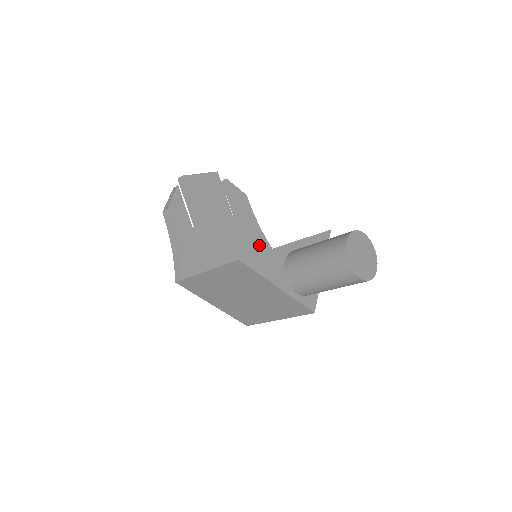
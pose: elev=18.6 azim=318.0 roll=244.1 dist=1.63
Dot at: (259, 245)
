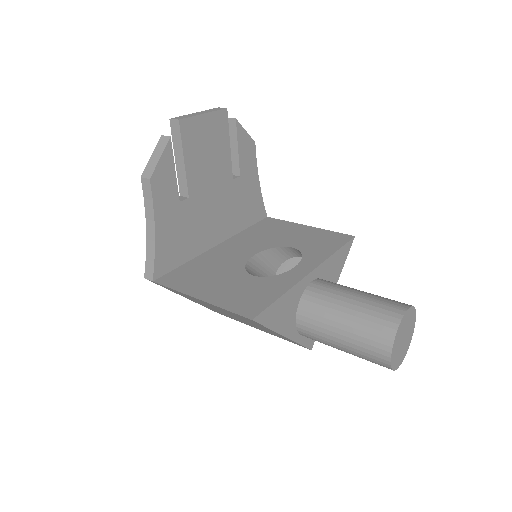
Dot at: (254, 213)
